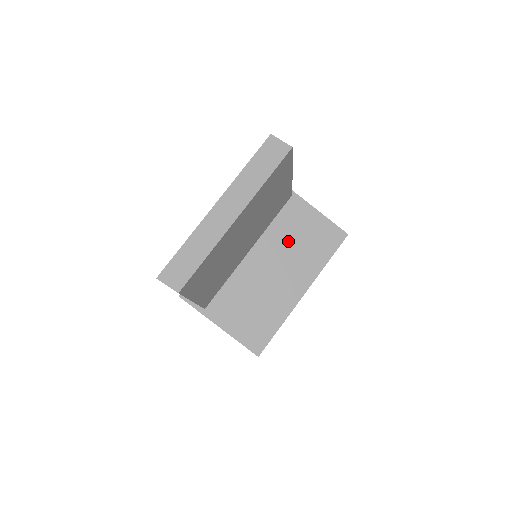
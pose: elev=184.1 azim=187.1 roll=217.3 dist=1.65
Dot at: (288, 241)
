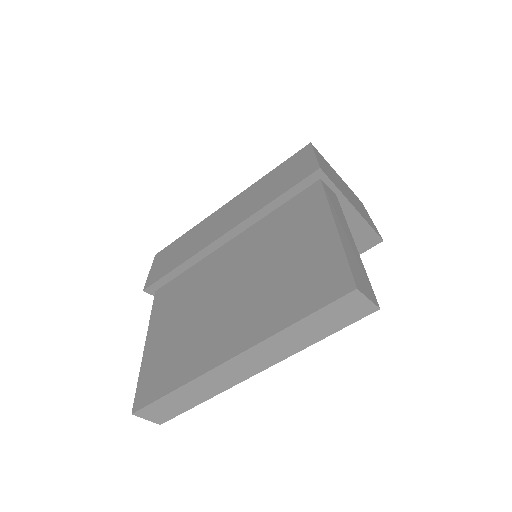
Dot at: occluded
